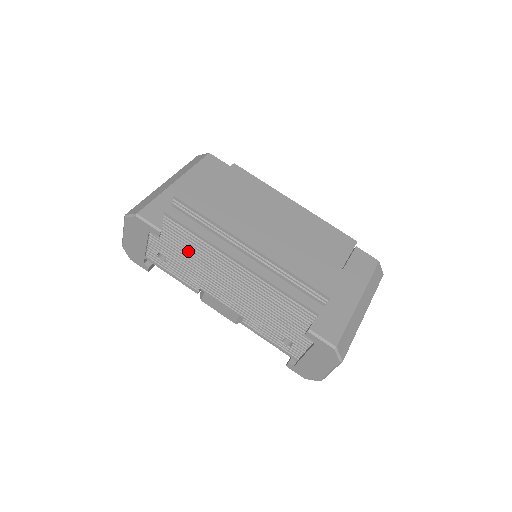
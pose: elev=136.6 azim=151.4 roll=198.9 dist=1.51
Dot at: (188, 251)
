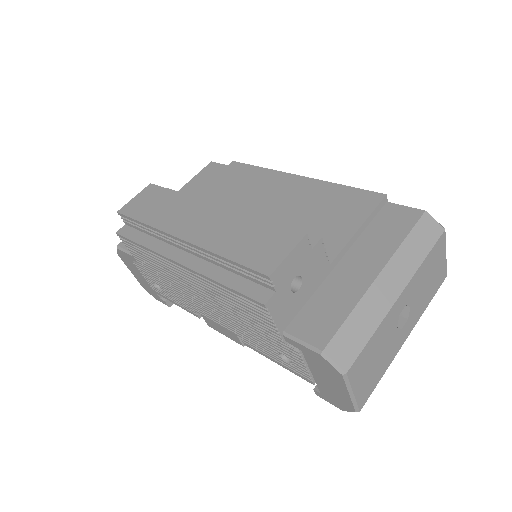
Dot at: (155, 269)
